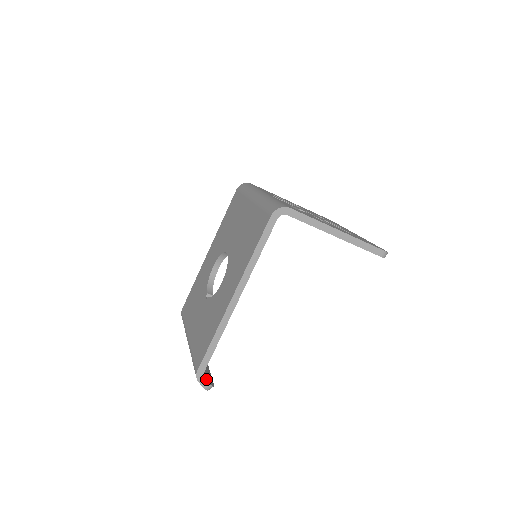
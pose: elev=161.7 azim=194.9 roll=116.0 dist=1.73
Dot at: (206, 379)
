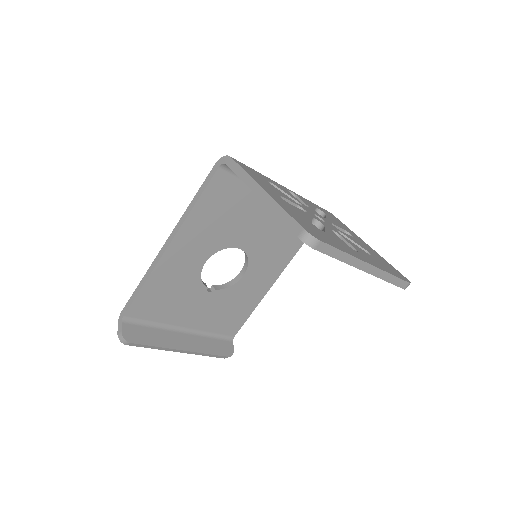
Dot at: (124, 326)
